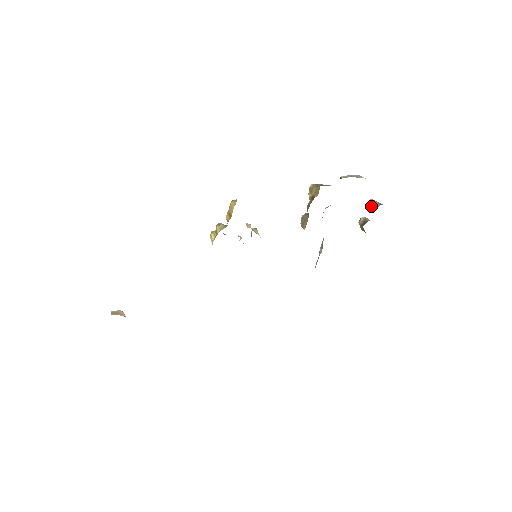
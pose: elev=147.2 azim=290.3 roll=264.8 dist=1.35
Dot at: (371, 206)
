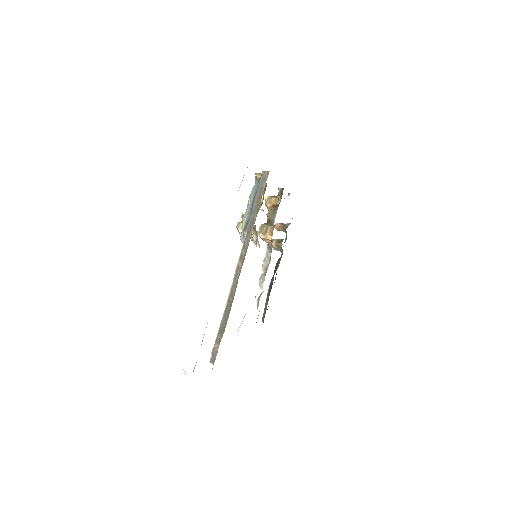
Dot at: (282, 226)
